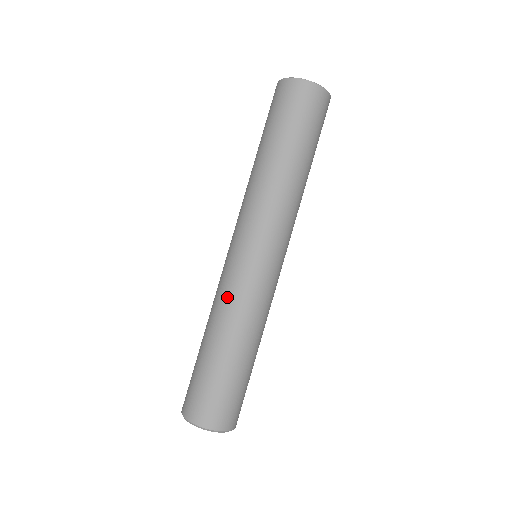
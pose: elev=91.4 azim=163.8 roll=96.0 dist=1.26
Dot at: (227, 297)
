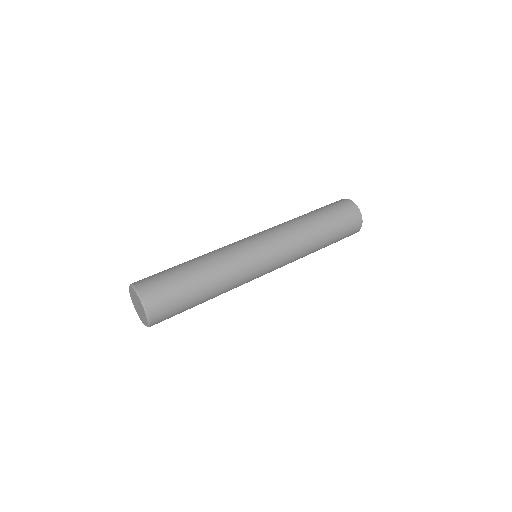
Dot at: (223, 249)
